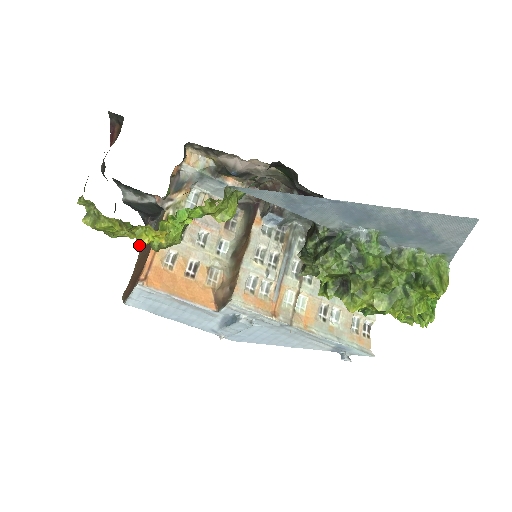
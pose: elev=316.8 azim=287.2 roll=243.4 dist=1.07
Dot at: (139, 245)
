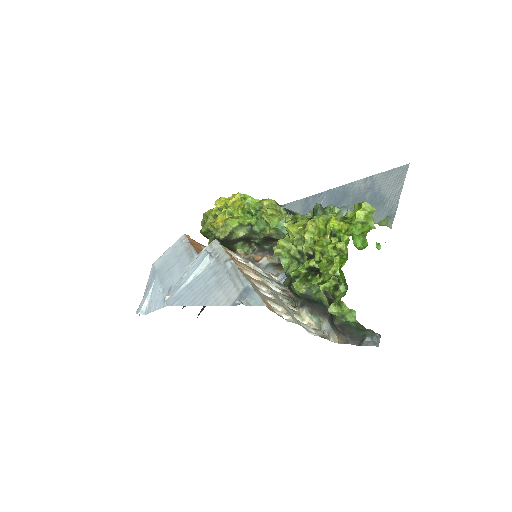
Dot at: (218, 199)
